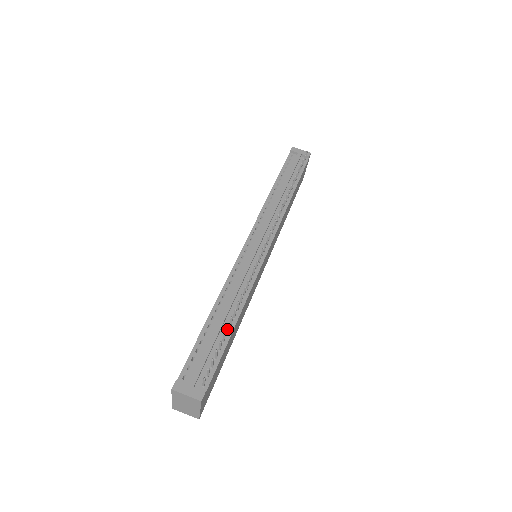
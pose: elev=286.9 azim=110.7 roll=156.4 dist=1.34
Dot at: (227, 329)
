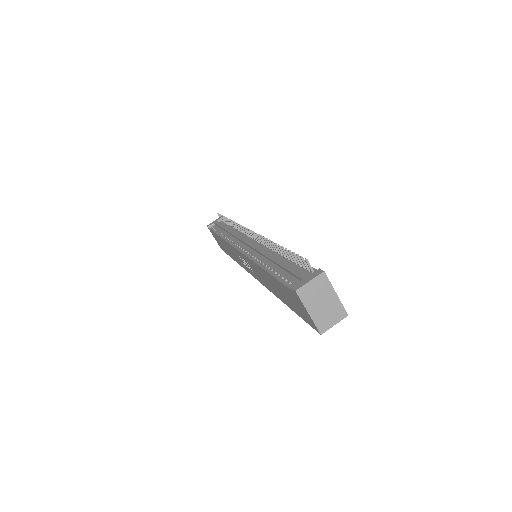
Dot at: (285, 253)
